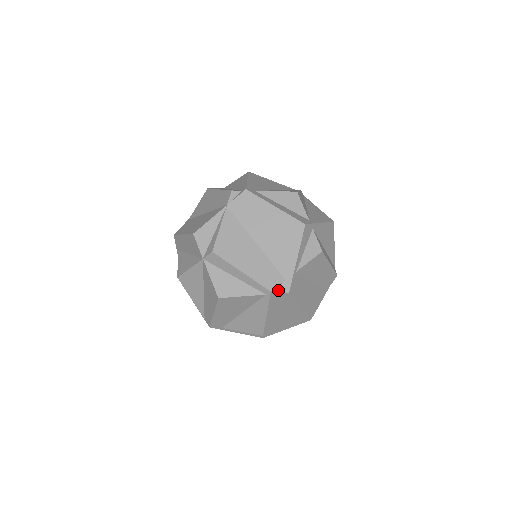
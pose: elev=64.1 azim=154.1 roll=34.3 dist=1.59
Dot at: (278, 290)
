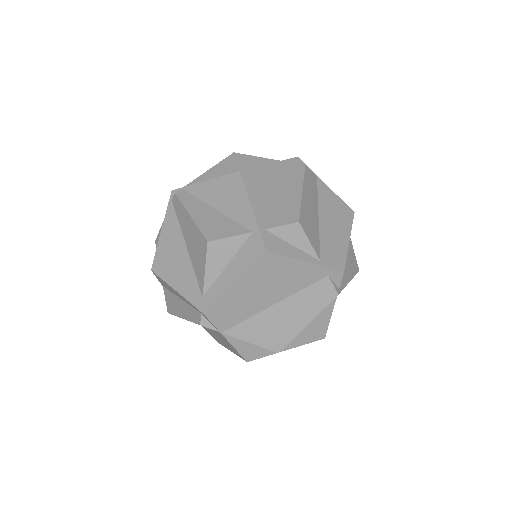
Dot at: (337, 284)
